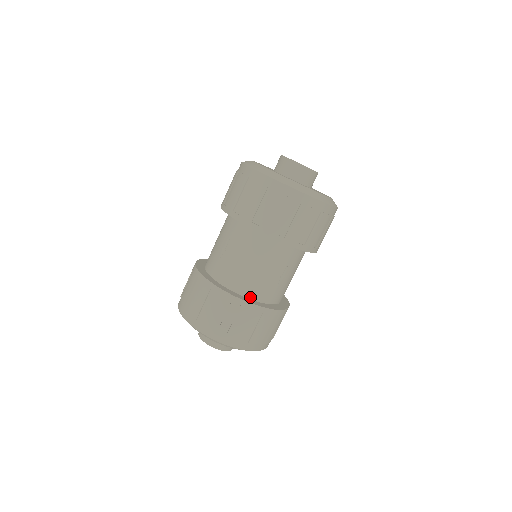
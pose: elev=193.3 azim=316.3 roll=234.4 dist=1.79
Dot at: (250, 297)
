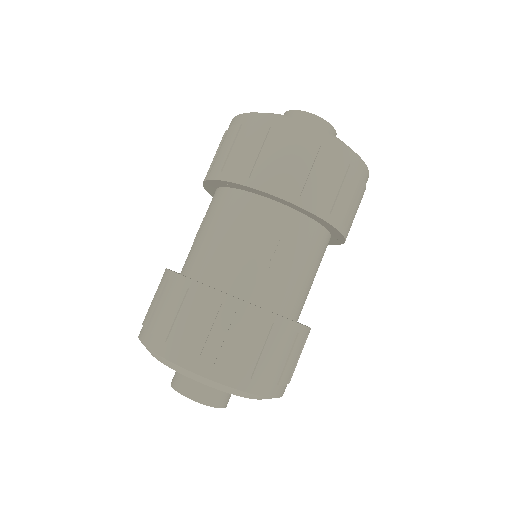
Dot at: (221, 288)
